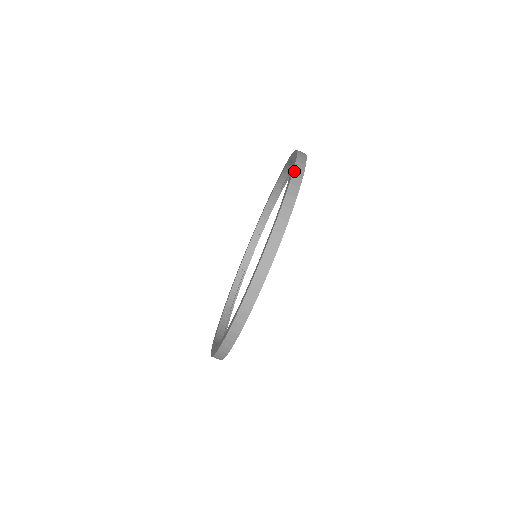
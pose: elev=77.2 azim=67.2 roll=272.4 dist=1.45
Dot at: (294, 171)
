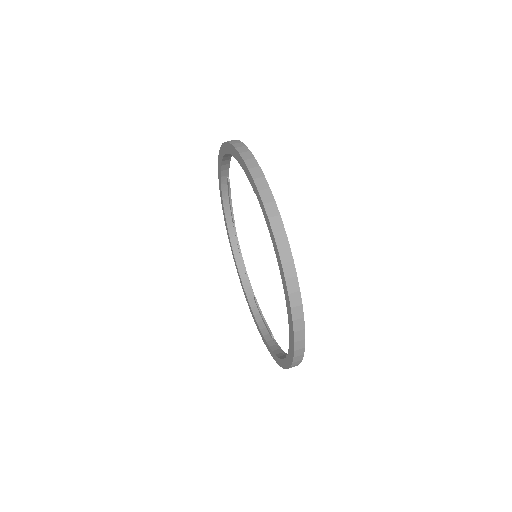
Dot at: occluded
